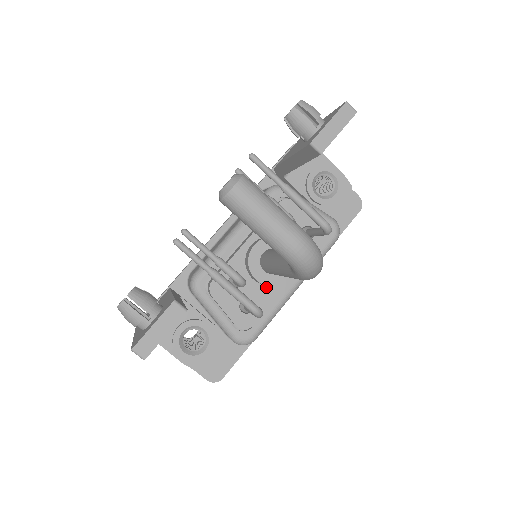
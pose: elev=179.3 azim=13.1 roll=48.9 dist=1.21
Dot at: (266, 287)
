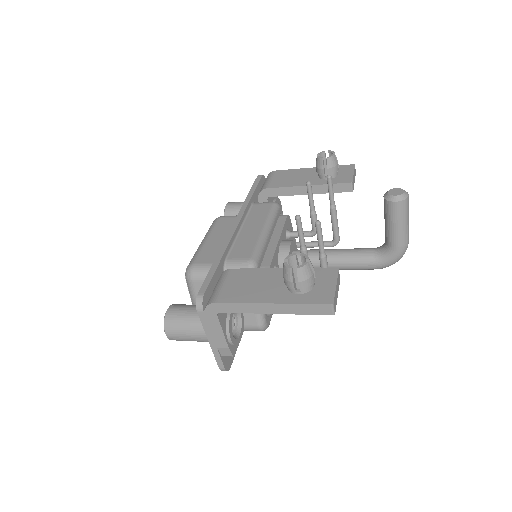
Dot at: occluded
